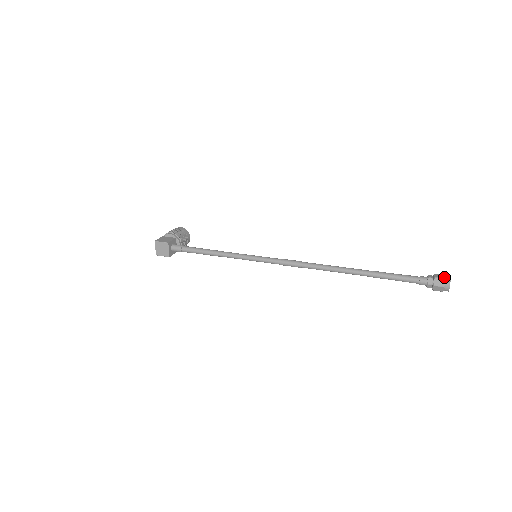
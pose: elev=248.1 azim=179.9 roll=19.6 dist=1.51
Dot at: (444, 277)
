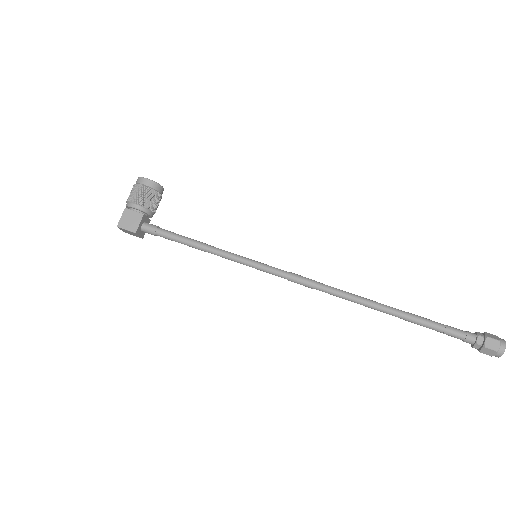
Dot at: (497, 348)
